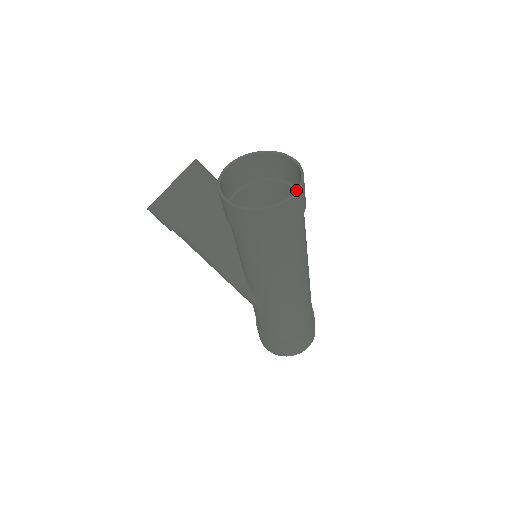
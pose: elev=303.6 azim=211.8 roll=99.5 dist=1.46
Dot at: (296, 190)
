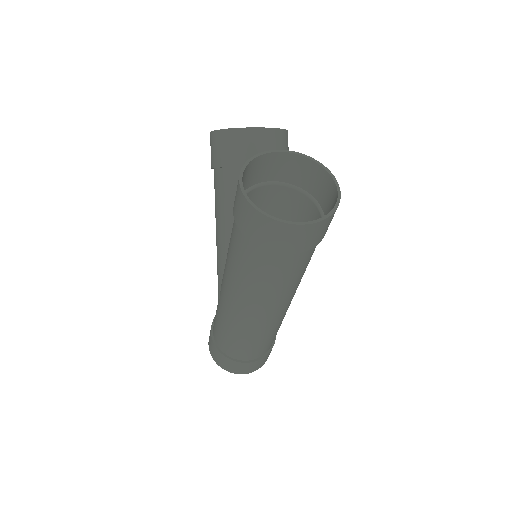
Dot at: (303, 222)
